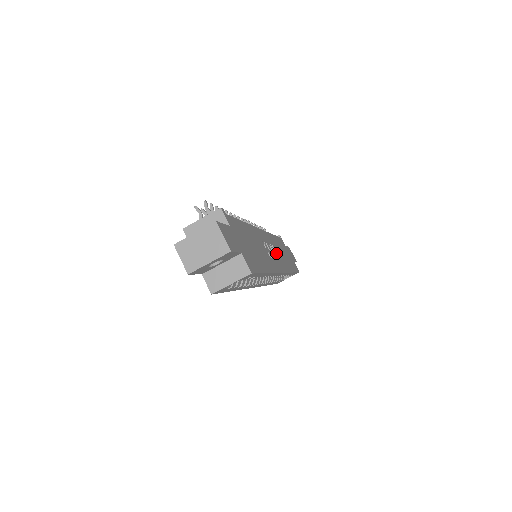
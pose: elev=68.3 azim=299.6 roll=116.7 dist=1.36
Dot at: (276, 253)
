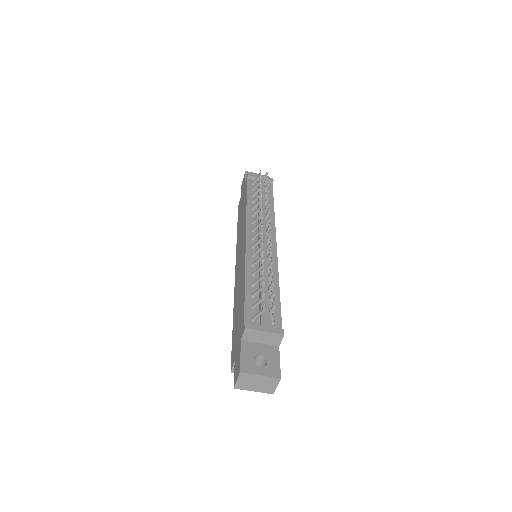
Dot at: occluded
